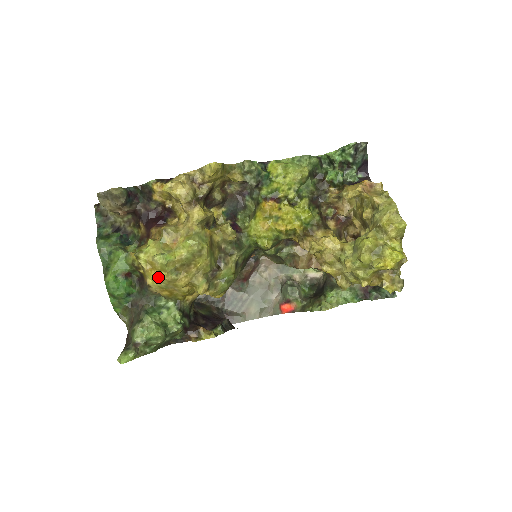
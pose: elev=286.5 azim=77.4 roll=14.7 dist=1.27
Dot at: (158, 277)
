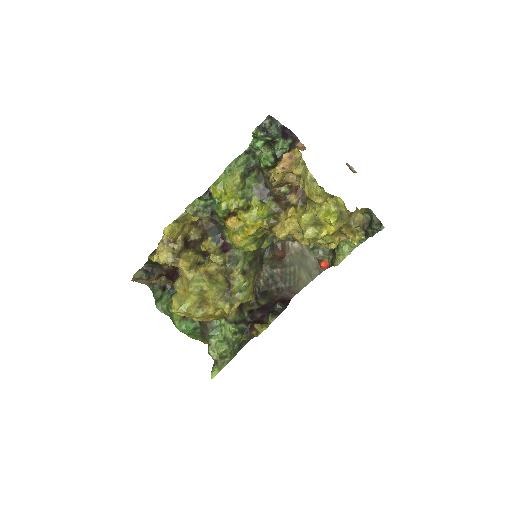
Dot at: (194, 317)
